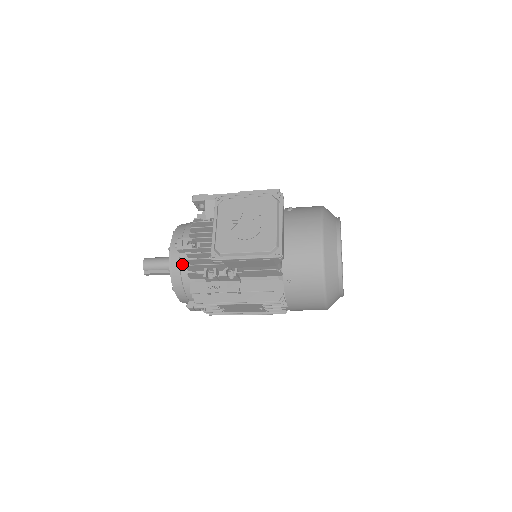
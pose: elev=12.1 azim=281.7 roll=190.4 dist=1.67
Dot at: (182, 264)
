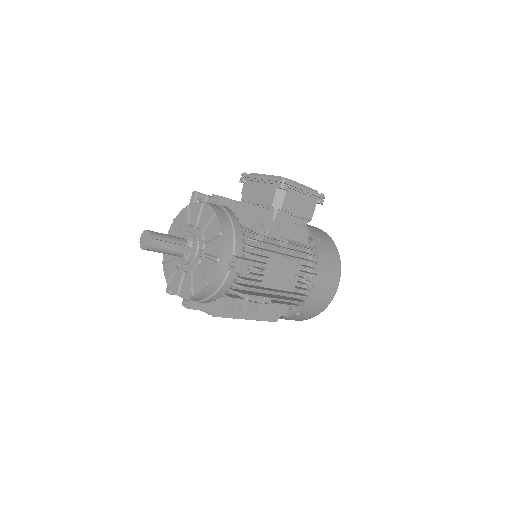
Dot at: (227, 210)
